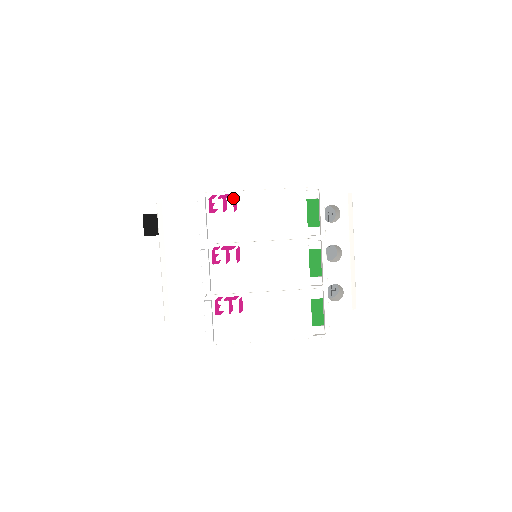
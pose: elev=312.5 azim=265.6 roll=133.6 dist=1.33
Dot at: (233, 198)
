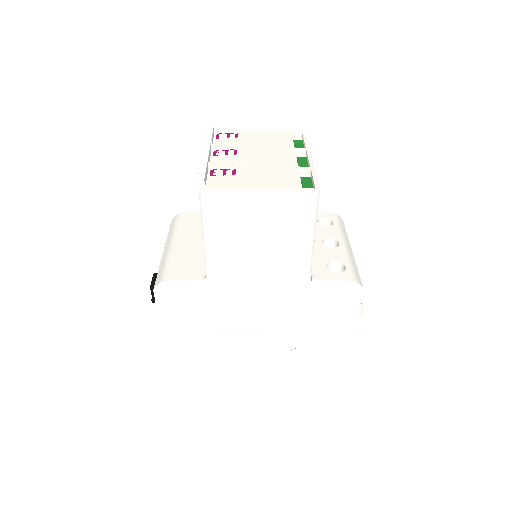
Dot at: (235, 134)
